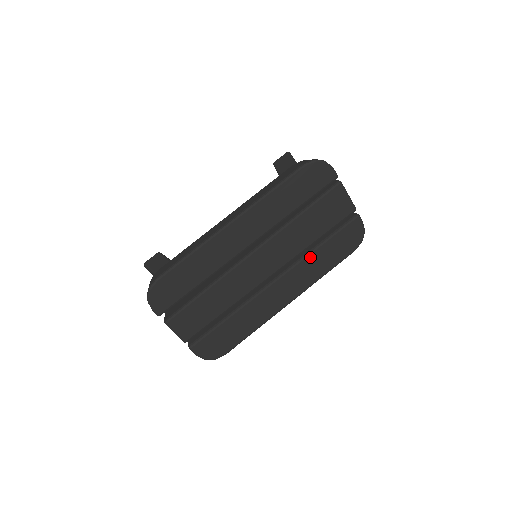
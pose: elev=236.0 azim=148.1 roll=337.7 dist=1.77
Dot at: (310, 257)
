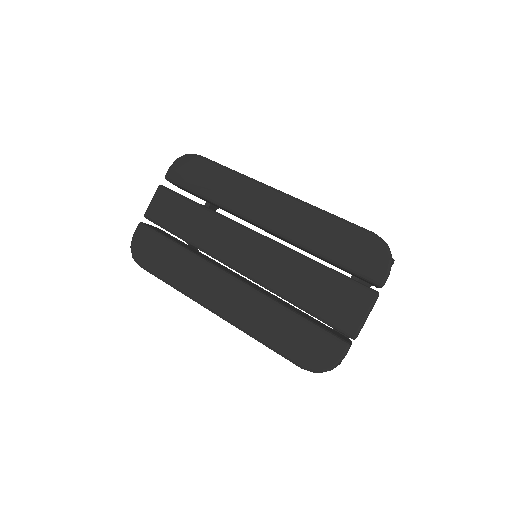
Dot at: (272, 306)
